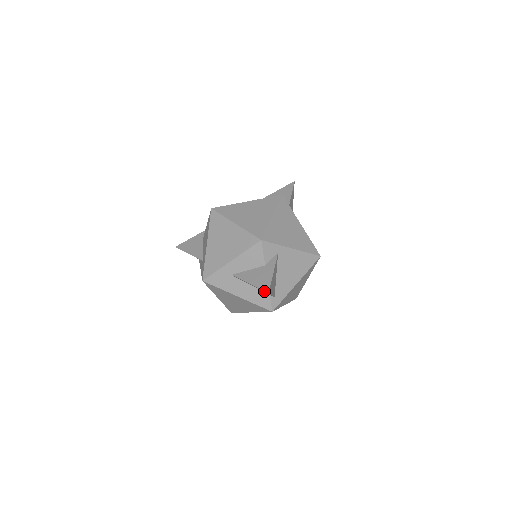
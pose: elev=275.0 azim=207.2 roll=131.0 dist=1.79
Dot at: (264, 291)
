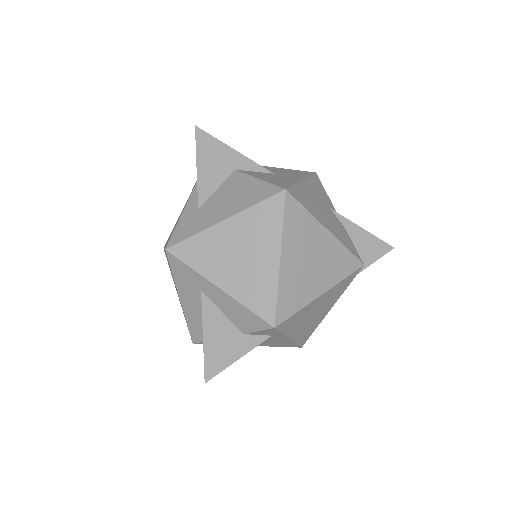
Dot at: (205, 367)
